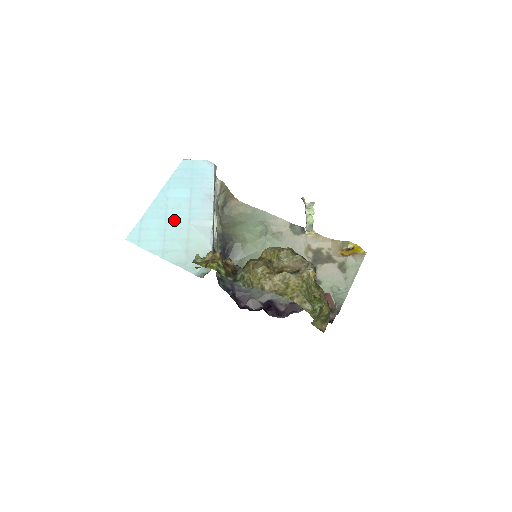
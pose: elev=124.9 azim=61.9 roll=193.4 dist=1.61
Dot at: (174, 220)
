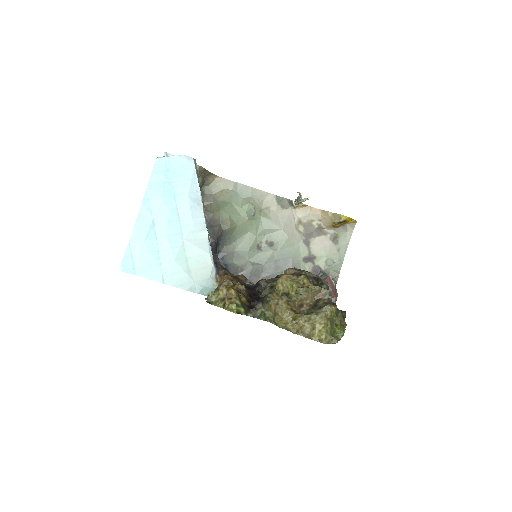
Dot at: (166, 238)
